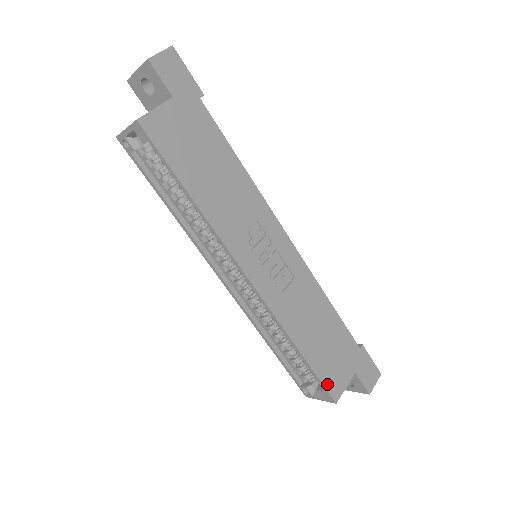
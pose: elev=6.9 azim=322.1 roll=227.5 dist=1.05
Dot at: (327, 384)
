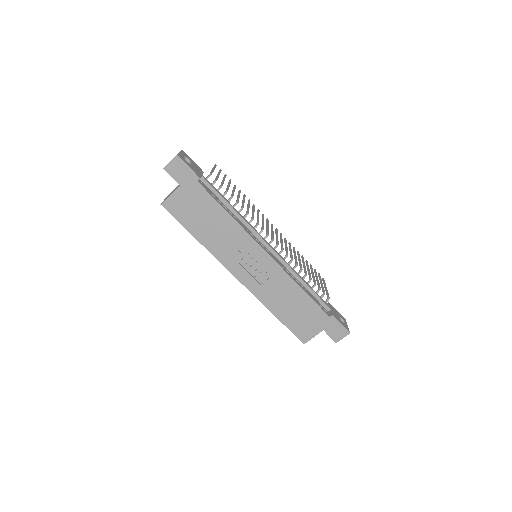
Dot at: (297, 334)
